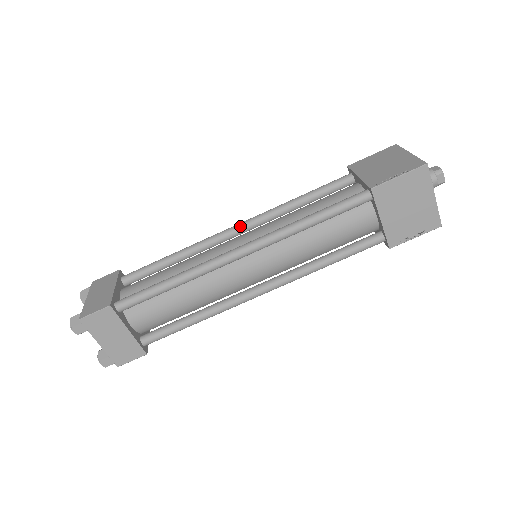
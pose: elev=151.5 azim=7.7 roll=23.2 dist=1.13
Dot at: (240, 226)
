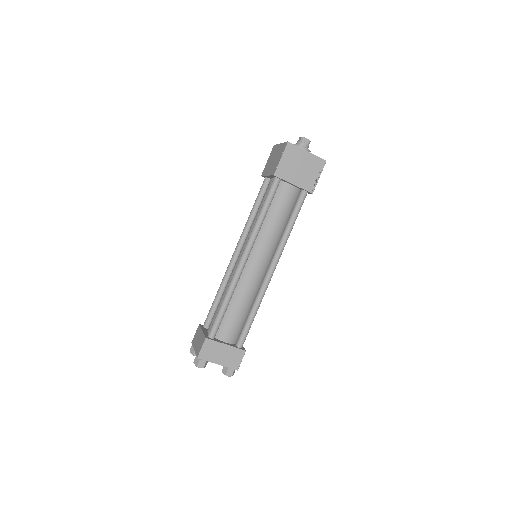
Dot at: (236, 249)
